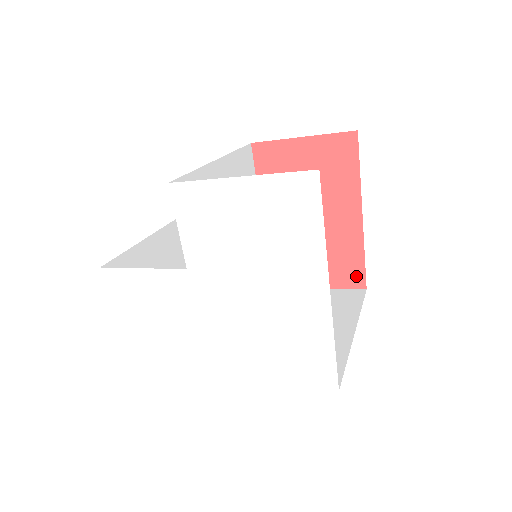
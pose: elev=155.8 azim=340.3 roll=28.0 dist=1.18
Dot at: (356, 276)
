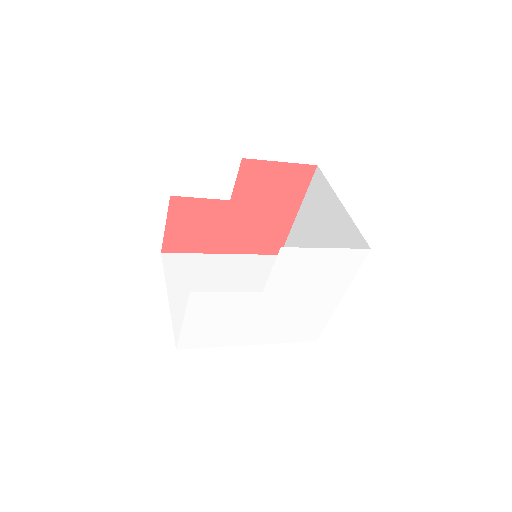
Dot at: (277, 247)
